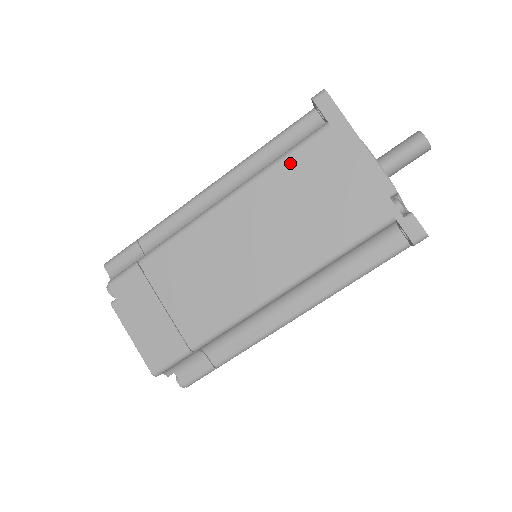
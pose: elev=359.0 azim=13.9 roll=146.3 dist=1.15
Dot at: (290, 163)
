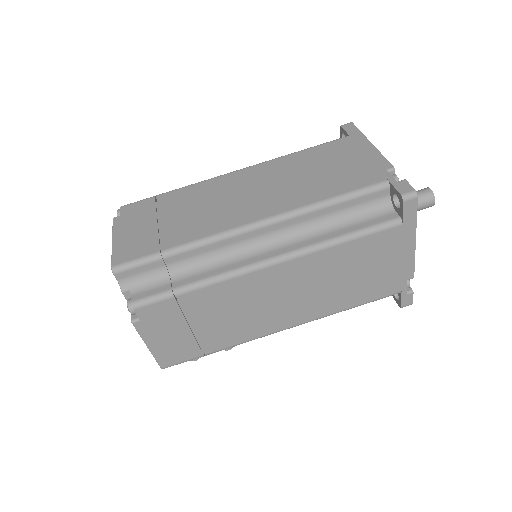
Dot at: (311, 151)
